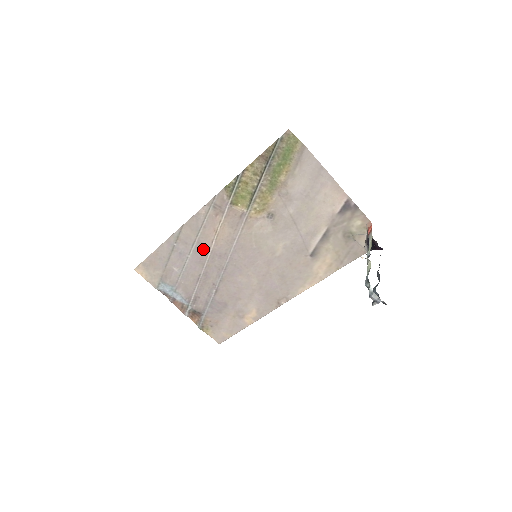
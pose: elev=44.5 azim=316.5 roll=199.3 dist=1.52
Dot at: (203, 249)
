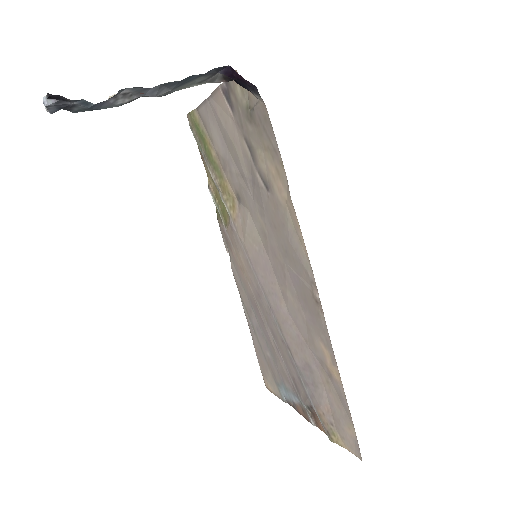
Dot at: (254, 302)
